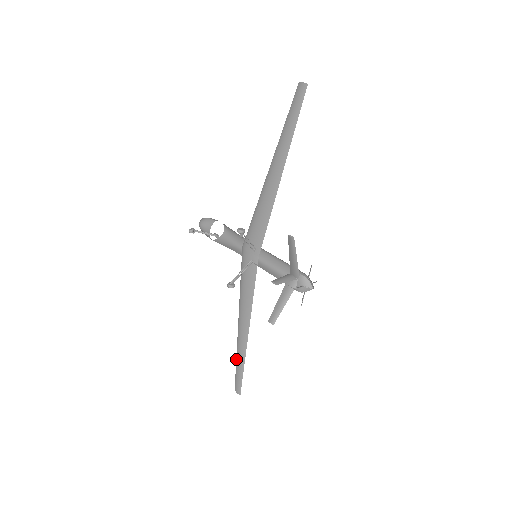
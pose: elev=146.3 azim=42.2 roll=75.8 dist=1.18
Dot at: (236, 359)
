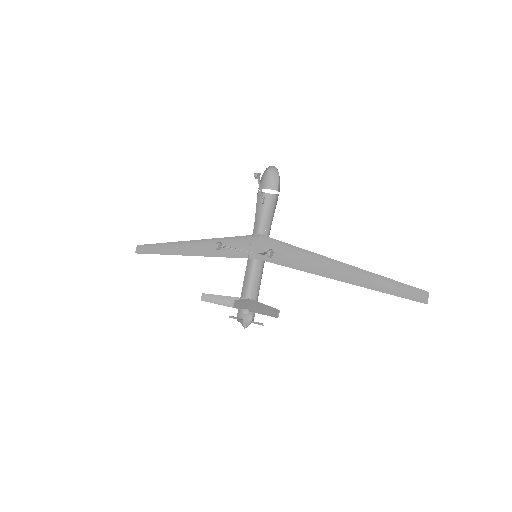
Dot at: (162, 243)
